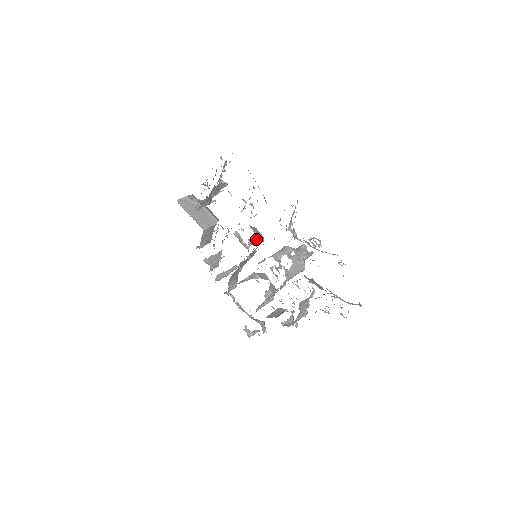
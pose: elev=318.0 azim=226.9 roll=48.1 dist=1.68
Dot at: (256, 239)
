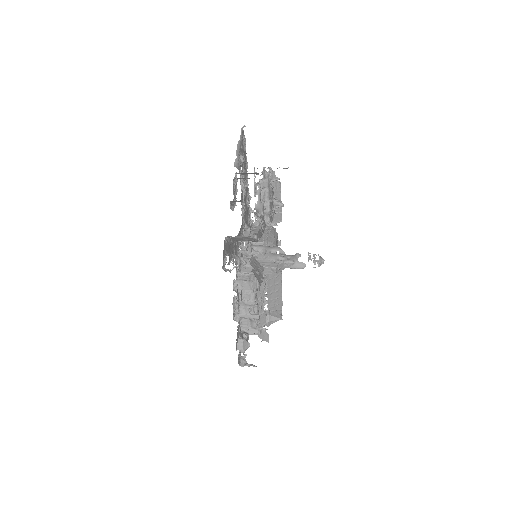
Dot at: occluded
